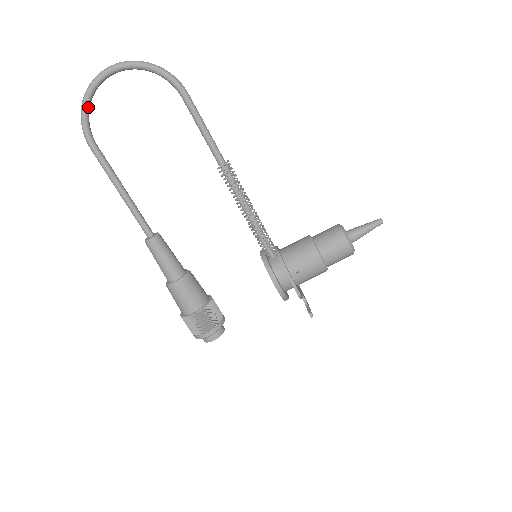
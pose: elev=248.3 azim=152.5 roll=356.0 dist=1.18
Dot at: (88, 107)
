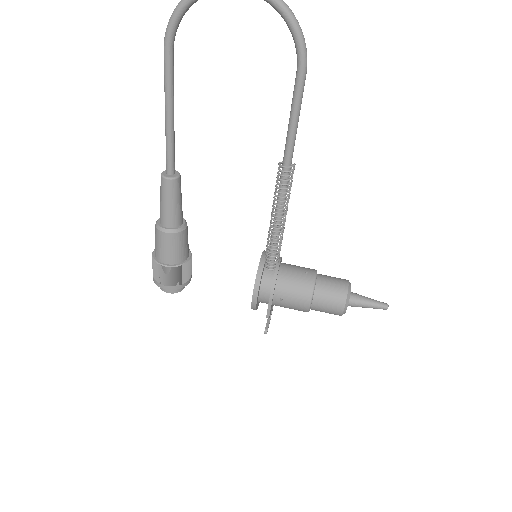
Dot at: (190, 5)
